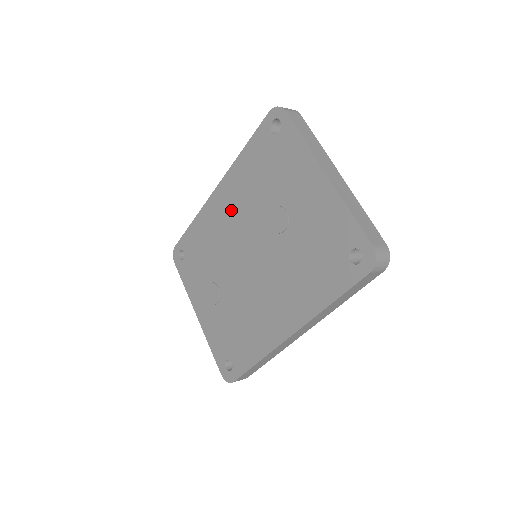
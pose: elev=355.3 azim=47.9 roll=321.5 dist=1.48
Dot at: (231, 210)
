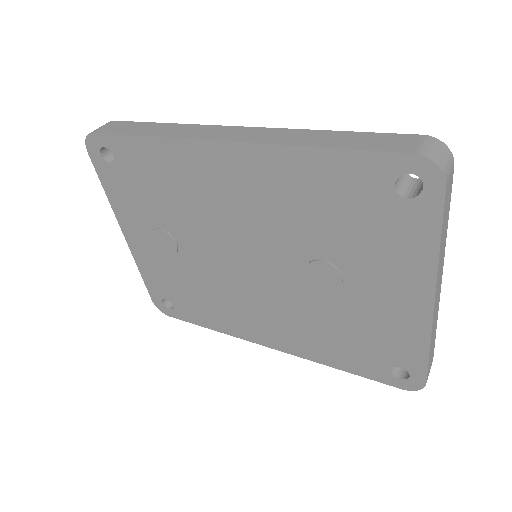
Dot at: (243, 196)
